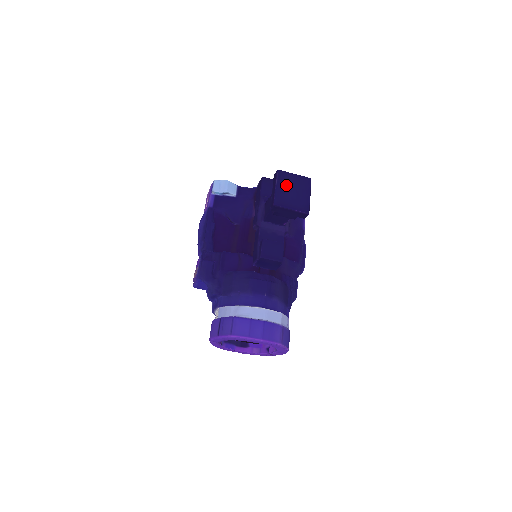
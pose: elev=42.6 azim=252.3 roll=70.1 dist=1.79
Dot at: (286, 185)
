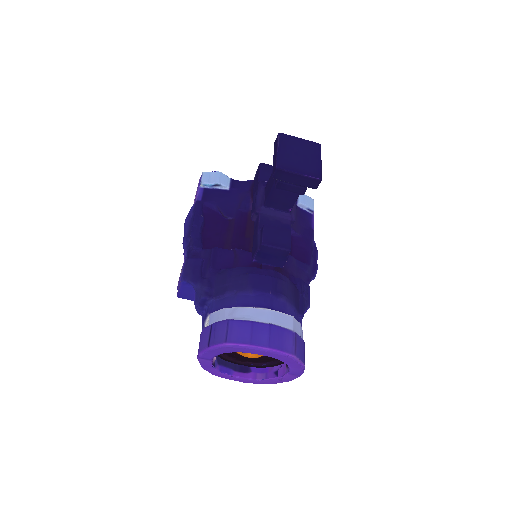
Dot at: (290, 148)
